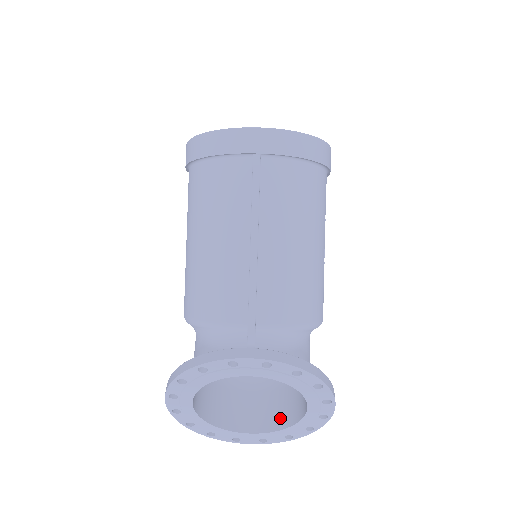
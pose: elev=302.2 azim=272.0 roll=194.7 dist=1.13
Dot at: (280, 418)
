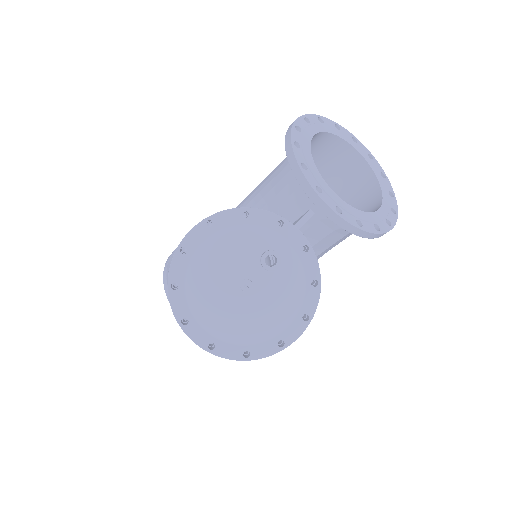
Dot at: occluded
